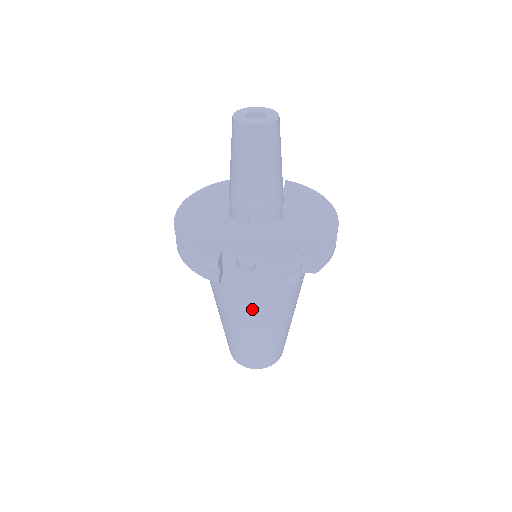
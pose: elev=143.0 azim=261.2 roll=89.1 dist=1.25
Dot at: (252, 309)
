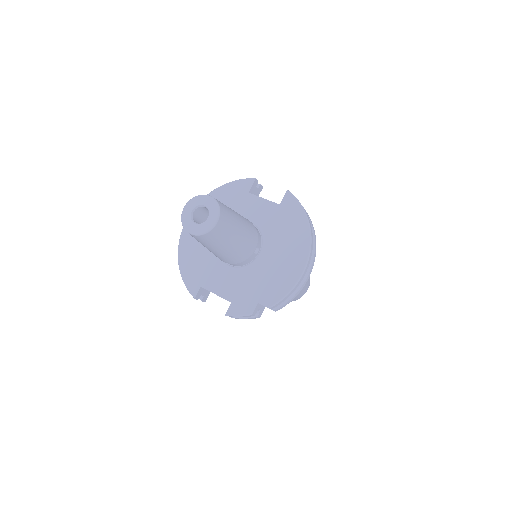
Dot at: occluded
